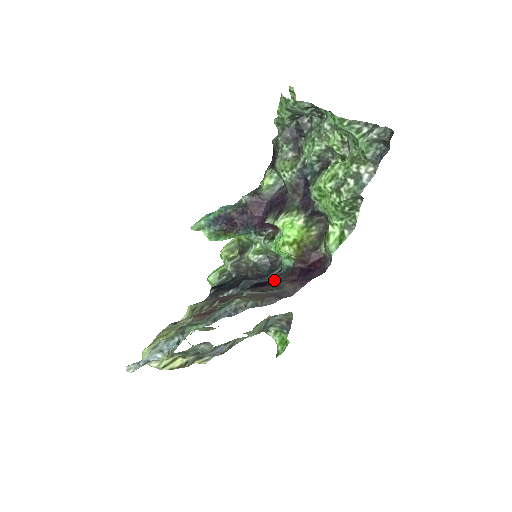
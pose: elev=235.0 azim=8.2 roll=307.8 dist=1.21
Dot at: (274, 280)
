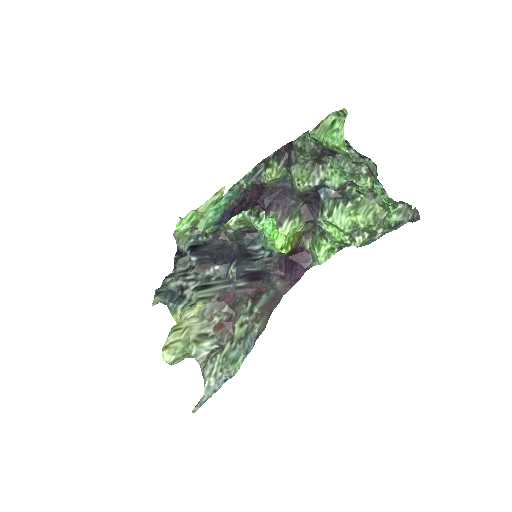
Dot at: (264, 271)
